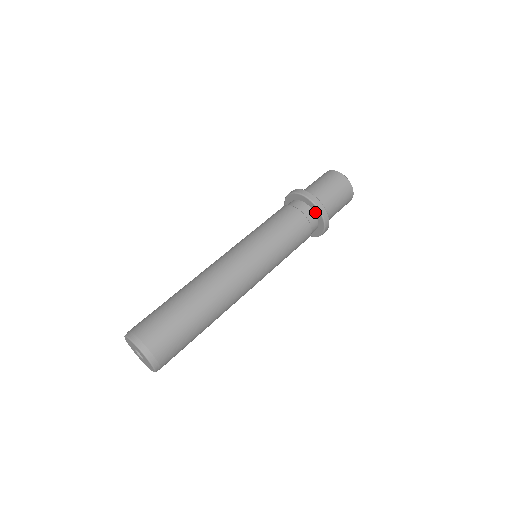
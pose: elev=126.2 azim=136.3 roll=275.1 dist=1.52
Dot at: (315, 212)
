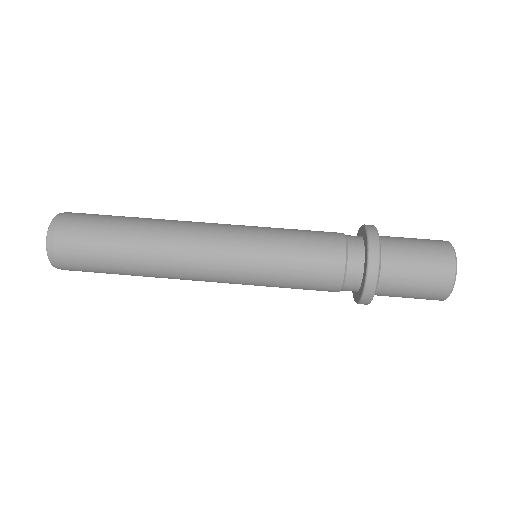
Dot at: (359, 292)
